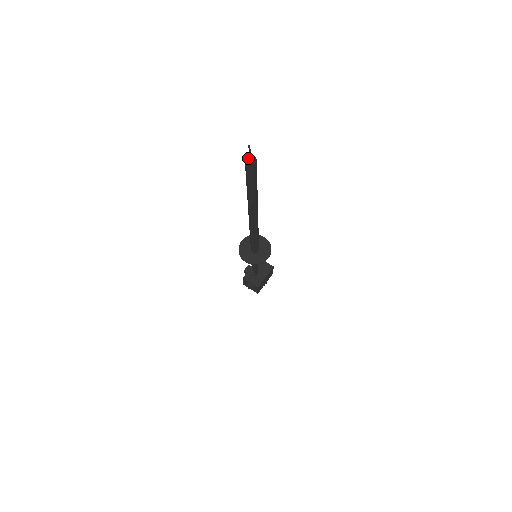
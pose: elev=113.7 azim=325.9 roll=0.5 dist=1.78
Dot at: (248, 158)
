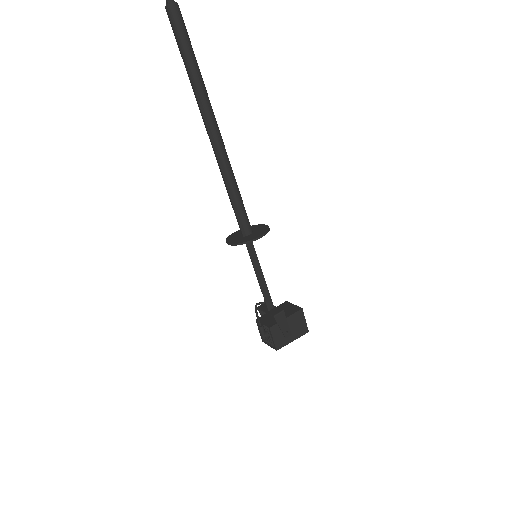
Dot at: (166, 1)
